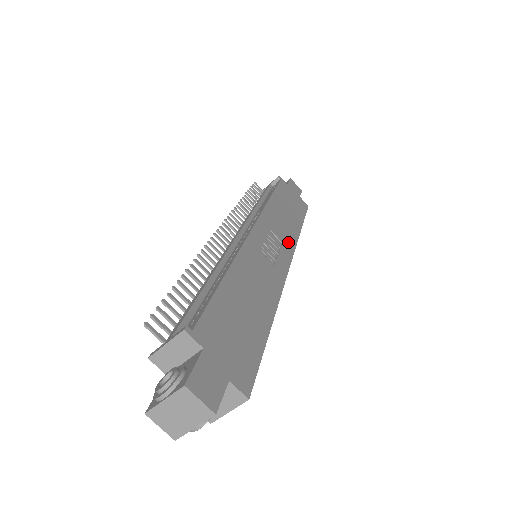
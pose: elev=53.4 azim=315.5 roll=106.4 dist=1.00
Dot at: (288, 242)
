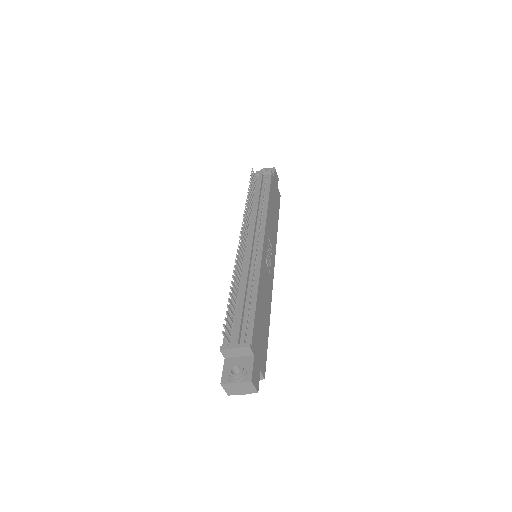
Dot at: (274, 245)
